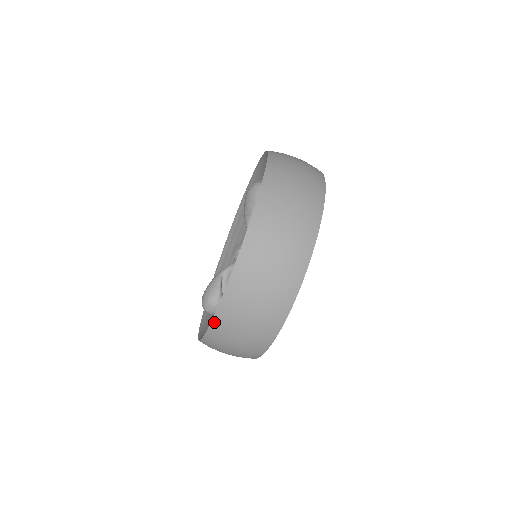
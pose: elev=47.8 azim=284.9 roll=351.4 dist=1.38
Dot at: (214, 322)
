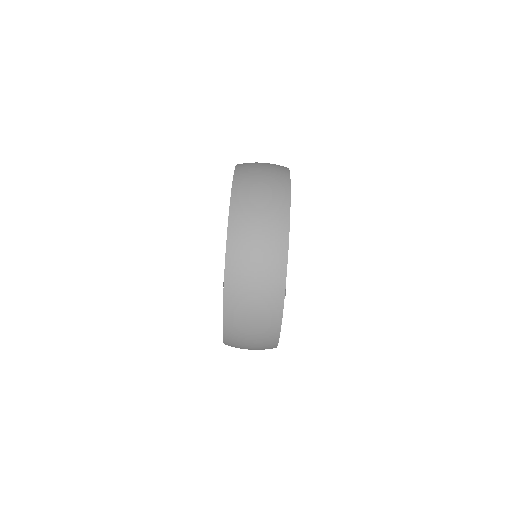
Dot at: occluded
